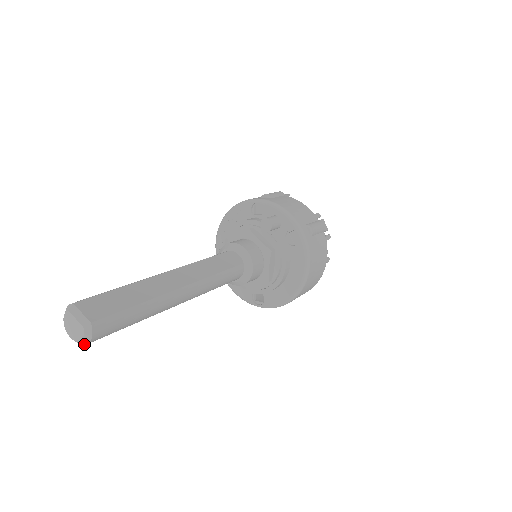
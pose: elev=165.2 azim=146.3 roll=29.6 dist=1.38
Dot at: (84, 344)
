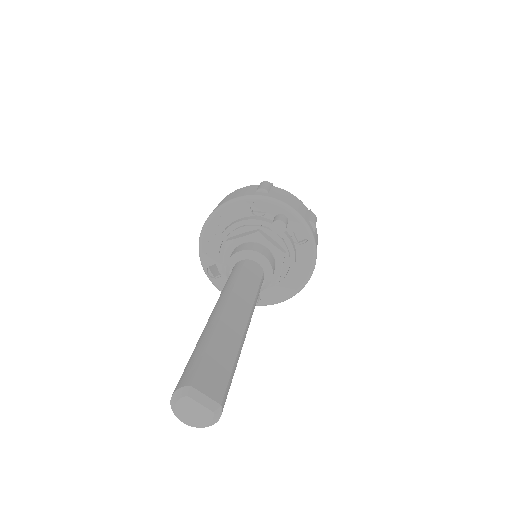
Dot at: (204, 427)
